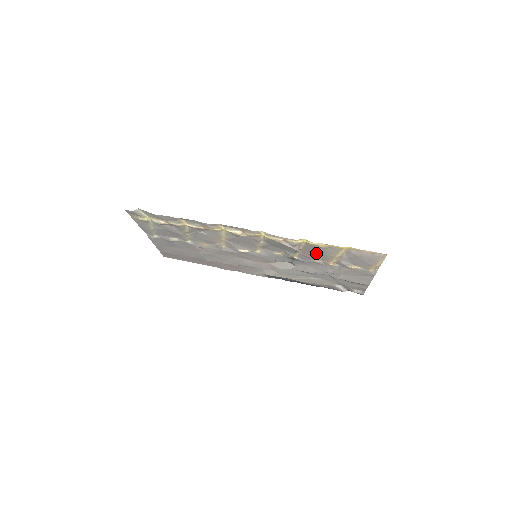
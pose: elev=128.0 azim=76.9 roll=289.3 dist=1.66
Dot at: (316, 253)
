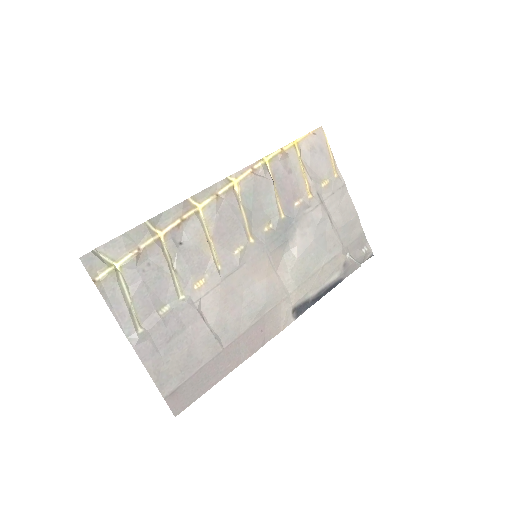
Dot at: (288, 182)
